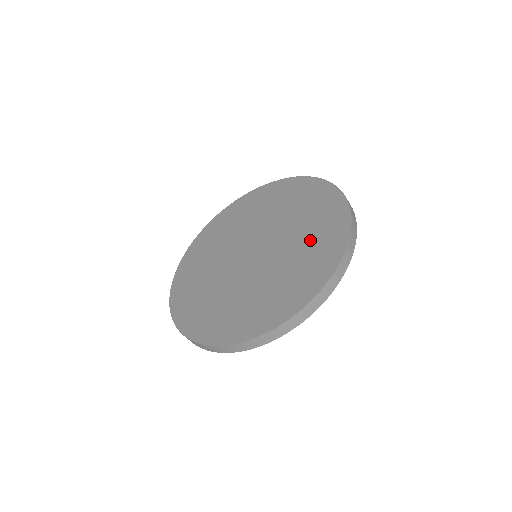
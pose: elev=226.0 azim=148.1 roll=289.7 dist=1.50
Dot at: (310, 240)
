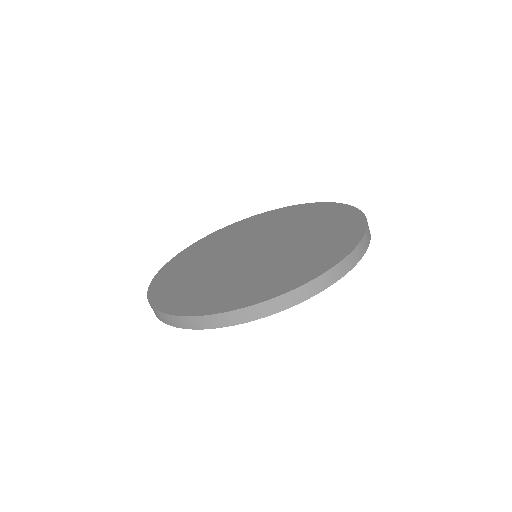
Dot at: (322, 230)
